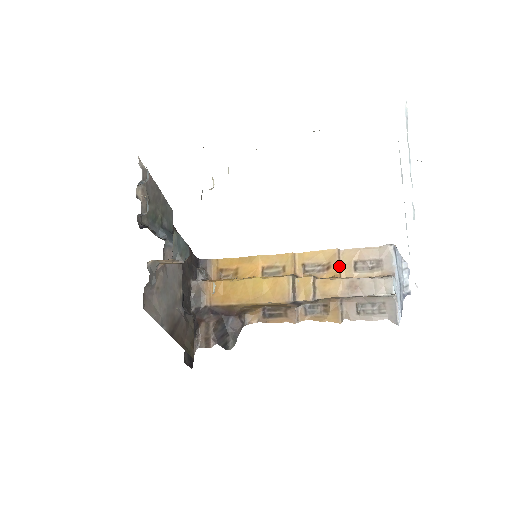
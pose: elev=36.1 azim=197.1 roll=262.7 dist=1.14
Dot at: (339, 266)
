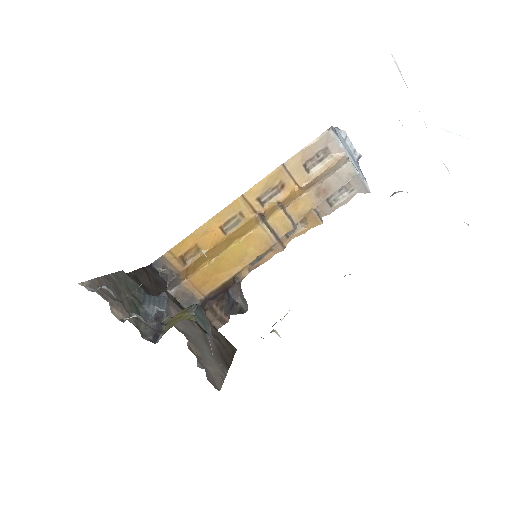
Dot at: (292, 179)
